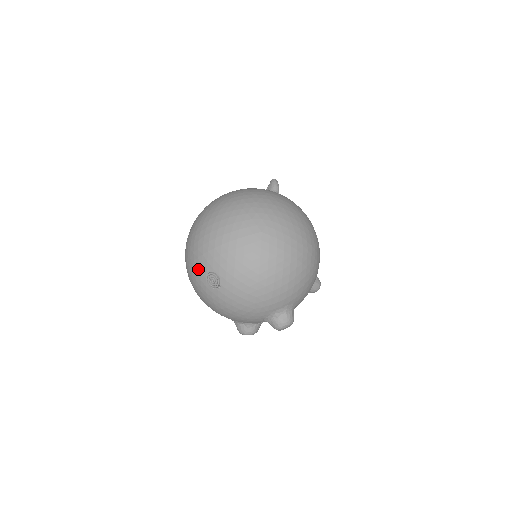
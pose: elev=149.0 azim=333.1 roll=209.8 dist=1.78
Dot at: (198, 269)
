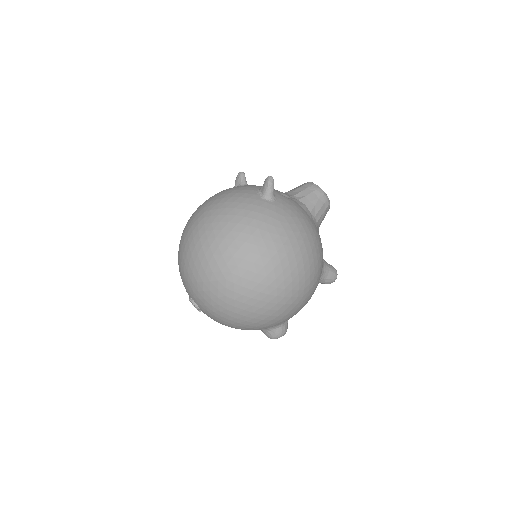
Dot at: occluded
